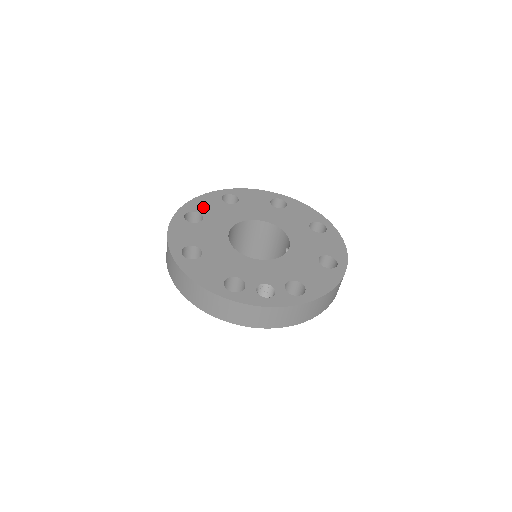
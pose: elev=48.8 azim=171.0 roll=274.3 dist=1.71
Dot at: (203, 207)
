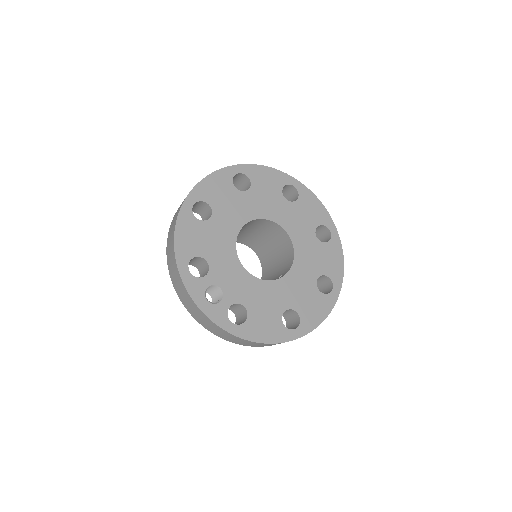
Dot at: (260, 180)
